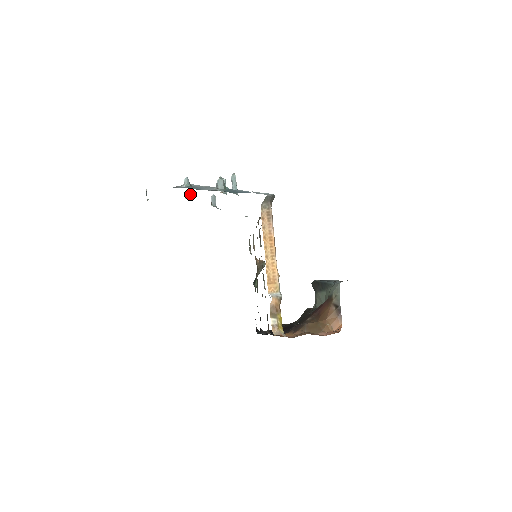
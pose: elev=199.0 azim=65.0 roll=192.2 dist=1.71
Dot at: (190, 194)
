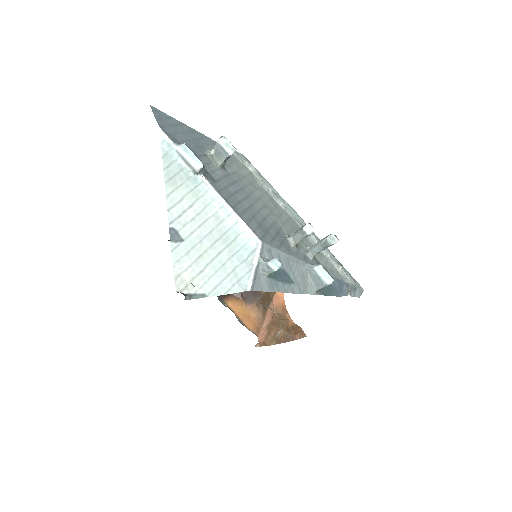
Dot at: (204, 167)
